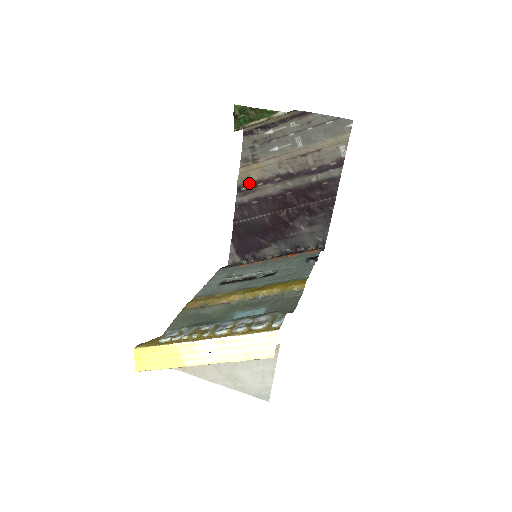
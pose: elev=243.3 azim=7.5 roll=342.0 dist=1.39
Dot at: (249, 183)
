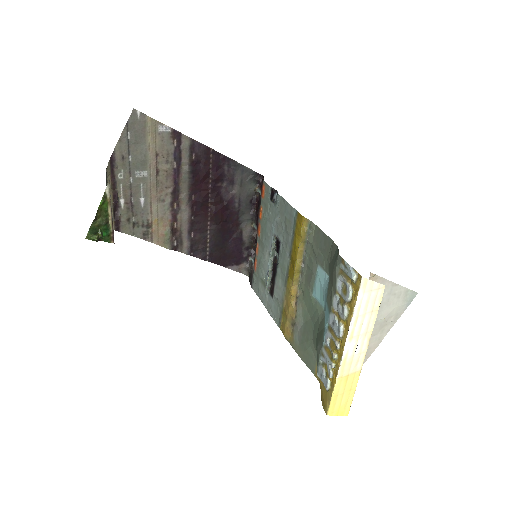
Dot at: (171, 237)
